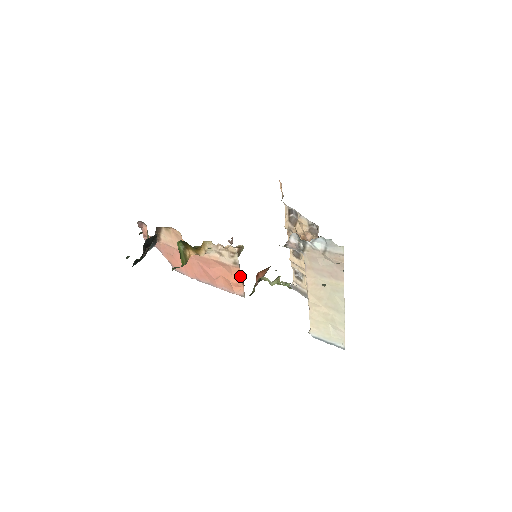
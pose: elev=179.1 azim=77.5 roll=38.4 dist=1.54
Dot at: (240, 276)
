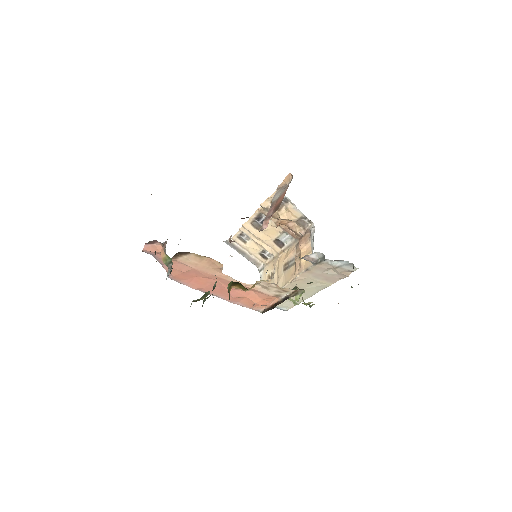
Dot at: (271, 301)
